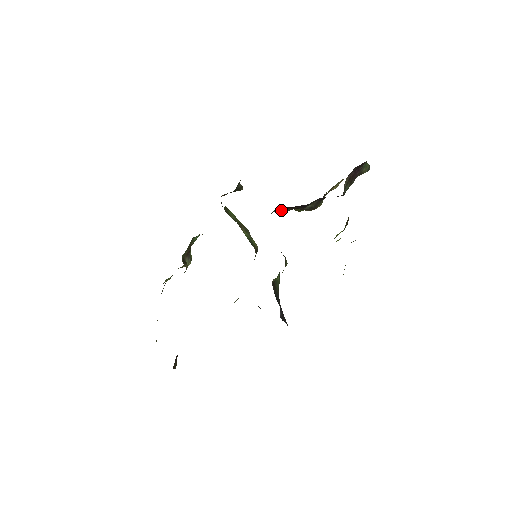
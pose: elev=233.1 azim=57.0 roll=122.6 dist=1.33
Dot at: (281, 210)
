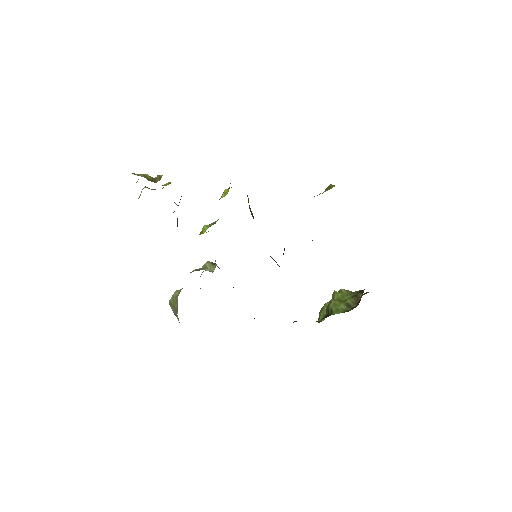
Dot at: occluded
